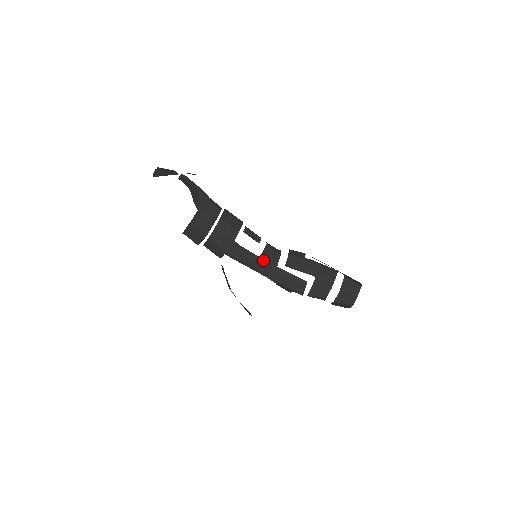
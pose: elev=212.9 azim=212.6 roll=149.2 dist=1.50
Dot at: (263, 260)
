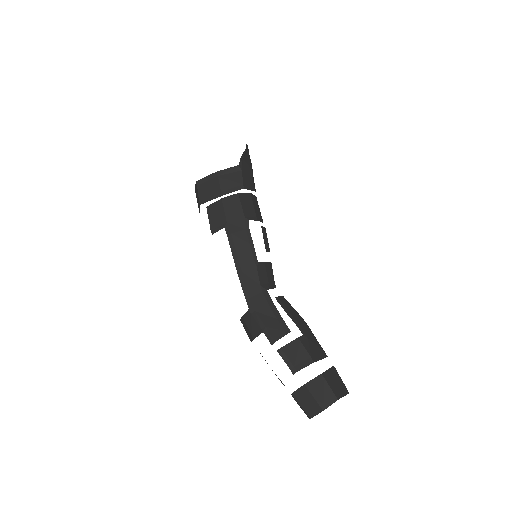
Dot at: (258, 269)
